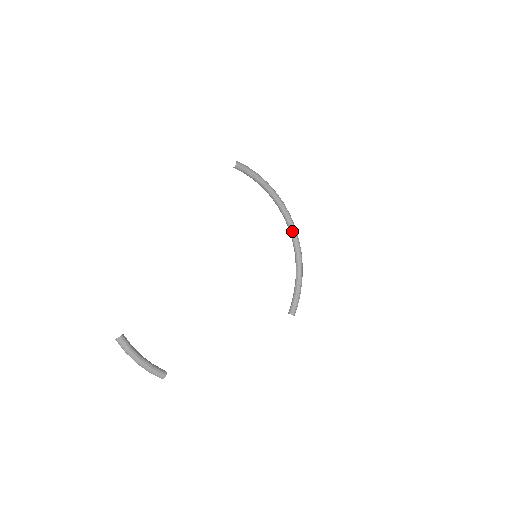
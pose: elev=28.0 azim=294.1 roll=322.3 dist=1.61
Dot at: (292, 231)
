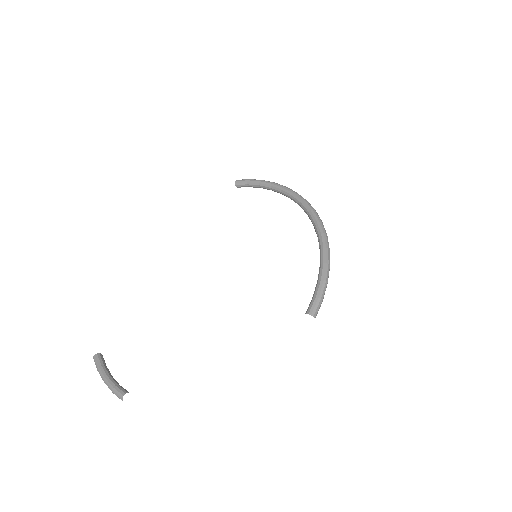
Dot at: (309, 215)
